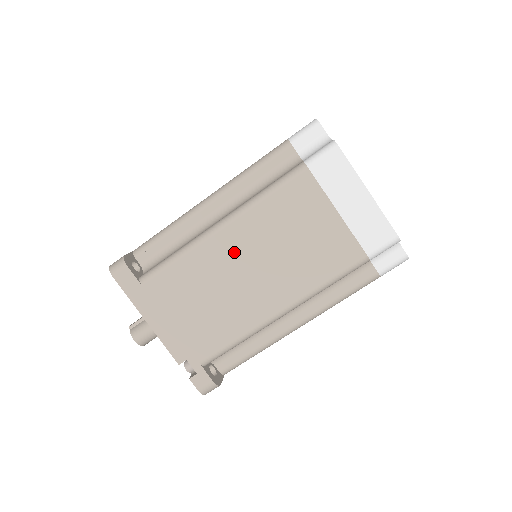
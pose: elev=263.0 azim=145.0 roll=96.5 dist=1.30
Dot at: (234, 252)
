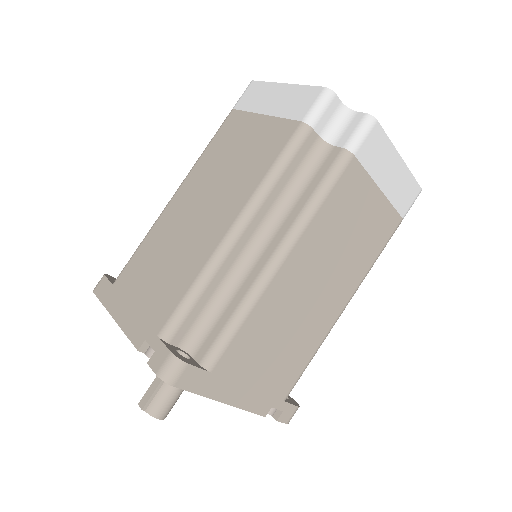
Dot at: (299, 279)
